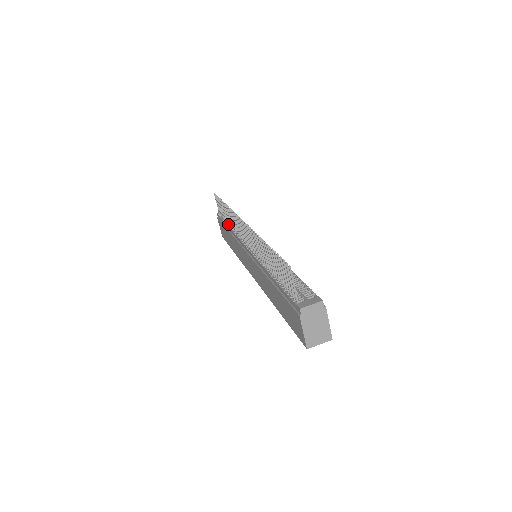
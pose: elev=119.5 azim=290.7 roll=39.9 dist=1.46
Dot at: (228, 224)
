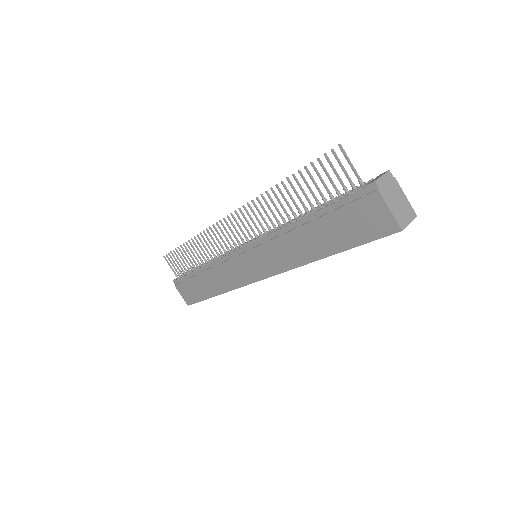
Dot at: (198, 268)
